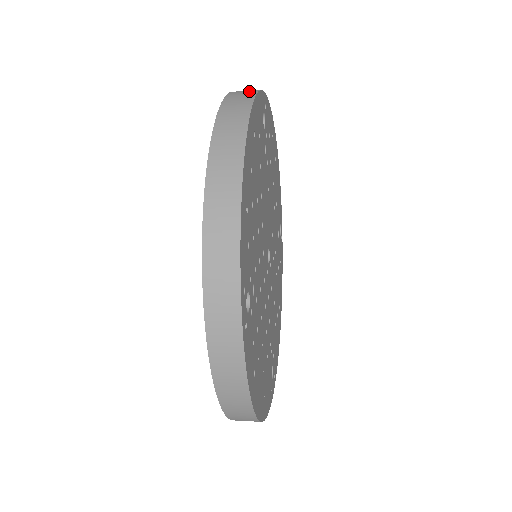
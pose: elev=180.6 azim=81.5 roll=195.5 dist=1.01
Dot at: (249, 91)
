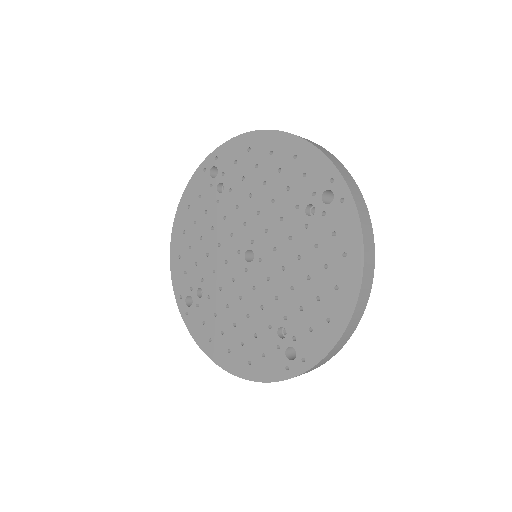
Dot at: (365, 209)
